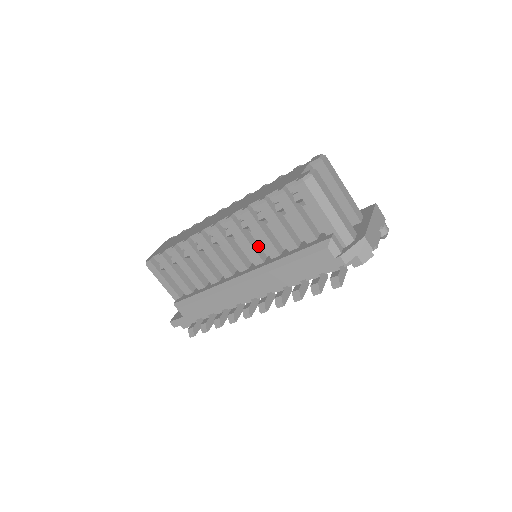
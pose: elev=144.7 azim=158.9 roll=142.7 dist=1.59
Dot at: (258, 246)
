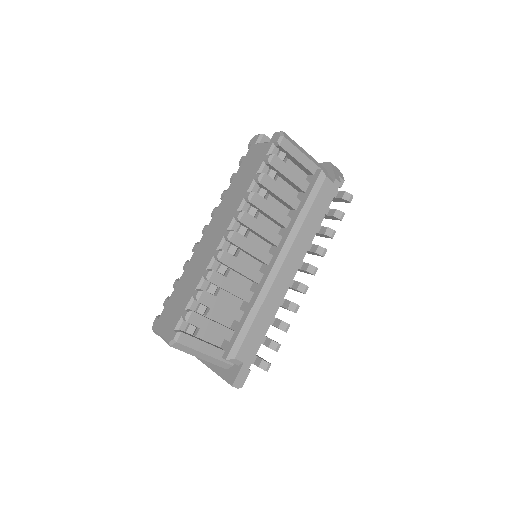
Dot at: occluded
